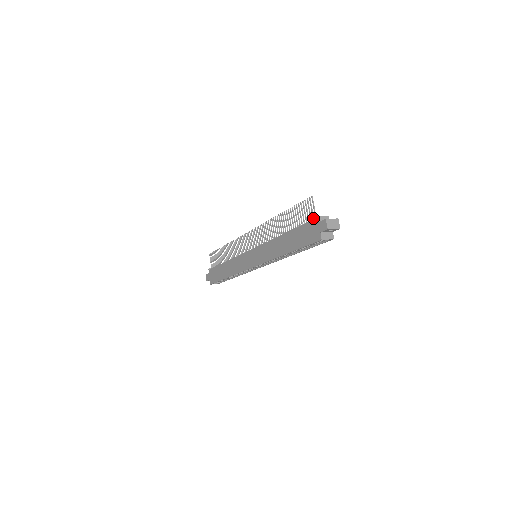
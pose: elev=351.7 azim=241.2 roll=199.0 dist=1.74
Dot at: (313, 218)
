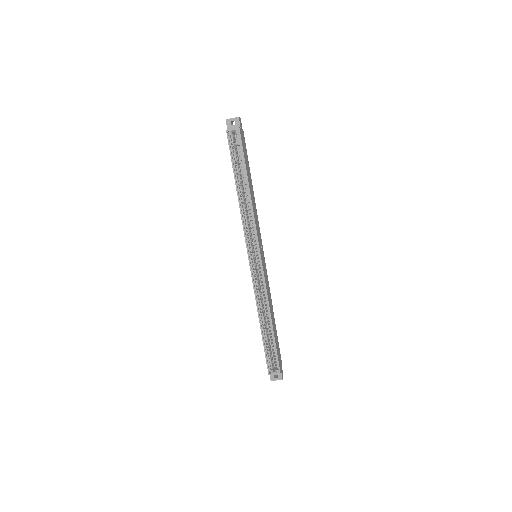
Dot at: occluded
